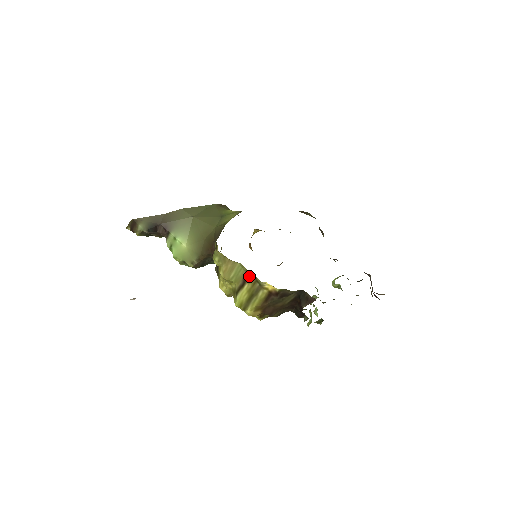
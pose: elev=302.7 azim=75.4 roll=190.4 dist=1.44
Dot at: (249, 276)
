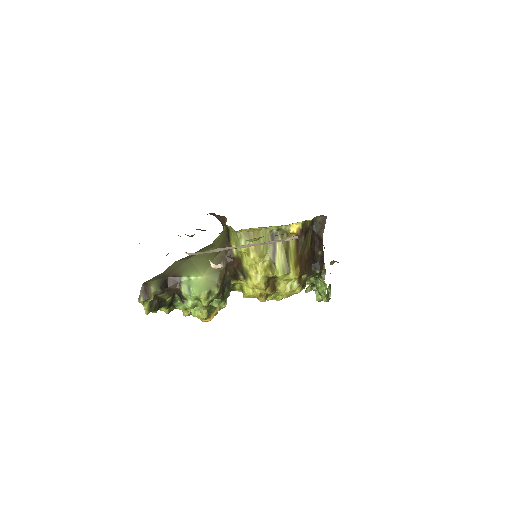
Dot at: (275, 234)
